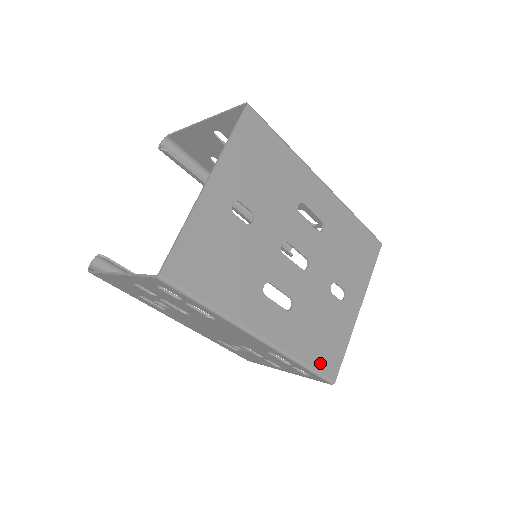
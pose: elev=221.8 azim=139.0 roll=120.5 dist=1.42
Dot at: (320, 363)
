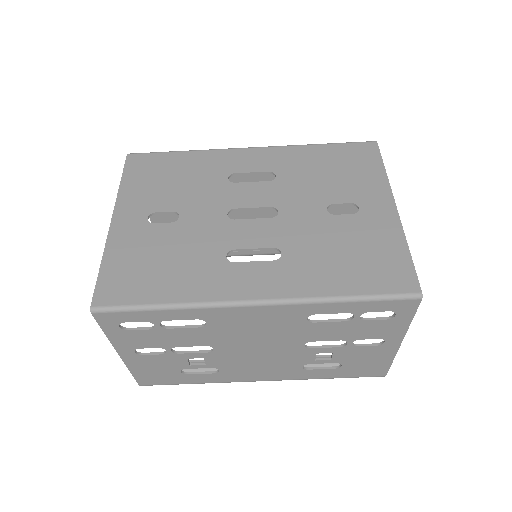
Dot at: (373, 285)
